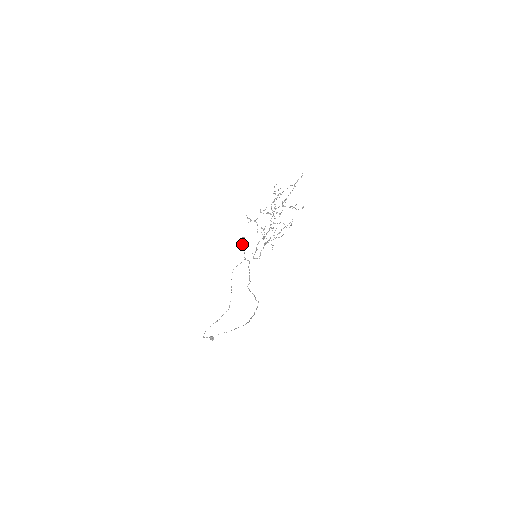
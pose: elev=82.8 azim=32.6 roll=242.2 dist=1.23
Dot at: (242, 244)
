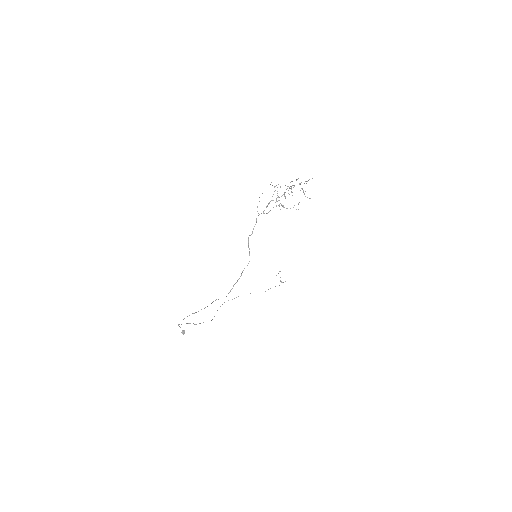
Dot at: occluded
